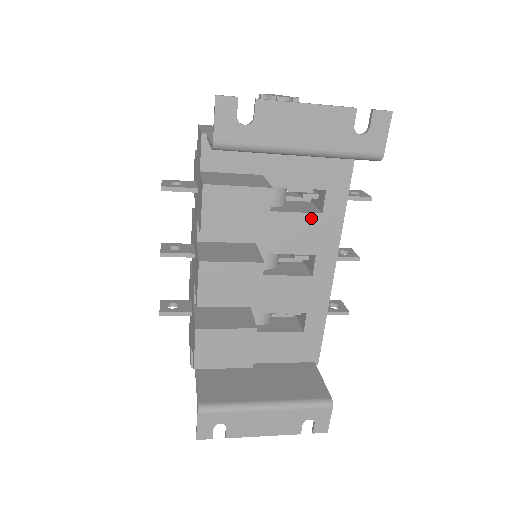
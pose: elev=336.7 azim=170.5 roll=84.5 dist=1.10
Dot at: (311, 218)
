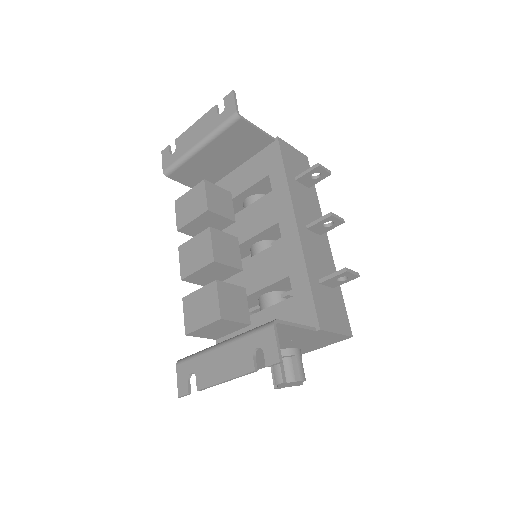
Dot at: (266, 199)
